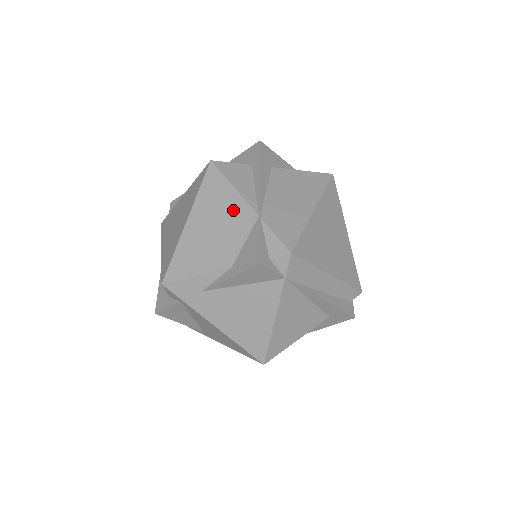
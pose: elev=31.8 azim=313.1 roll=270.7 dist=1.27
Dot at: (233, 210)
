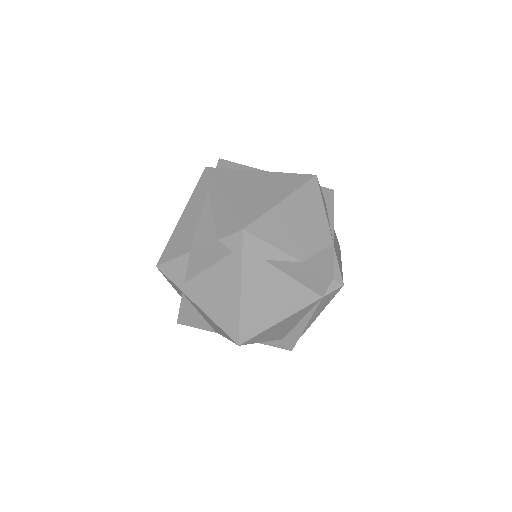
Dot at: (319, 223)
